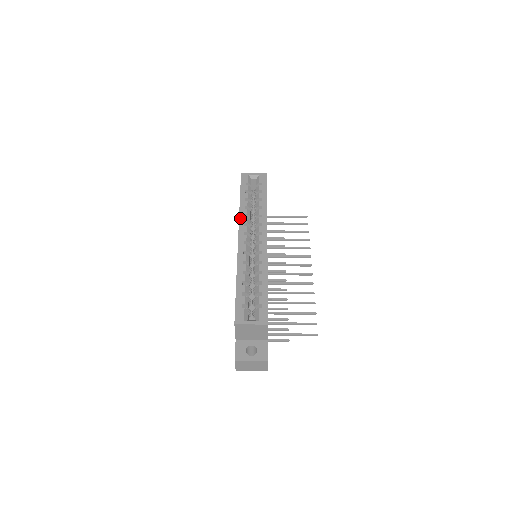
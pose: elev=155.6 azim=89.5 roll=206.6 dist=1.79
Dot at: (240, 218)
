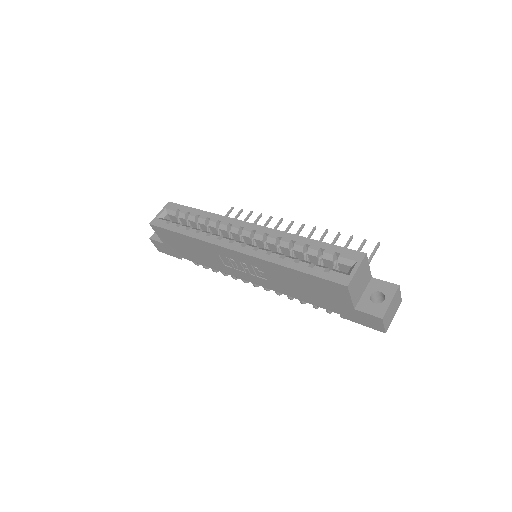
Dot at: (207, 241)
